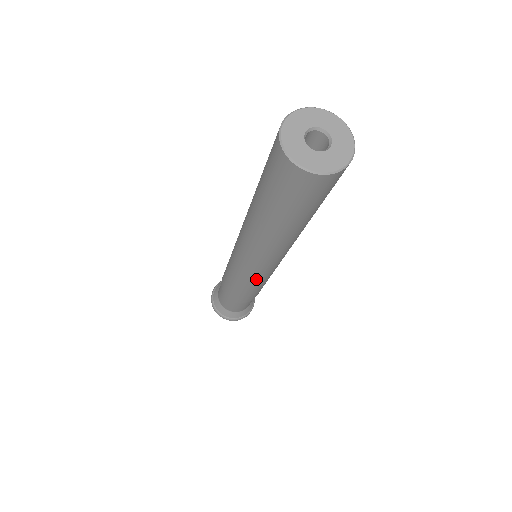
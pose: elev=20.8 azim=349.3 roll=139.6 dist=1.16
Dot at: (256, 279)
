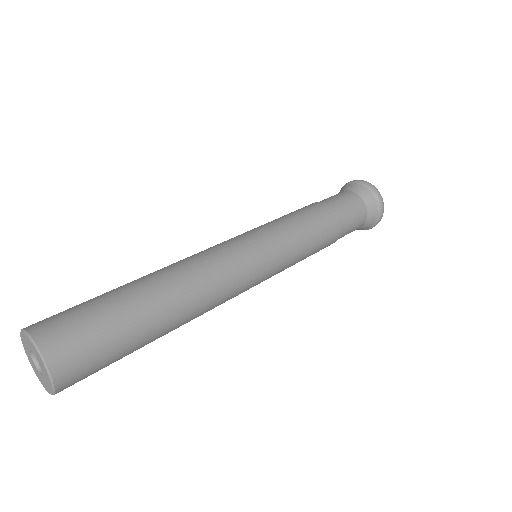
Dot at: occluded
